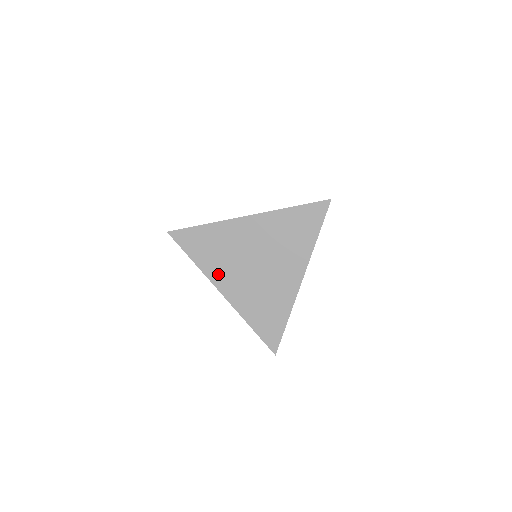
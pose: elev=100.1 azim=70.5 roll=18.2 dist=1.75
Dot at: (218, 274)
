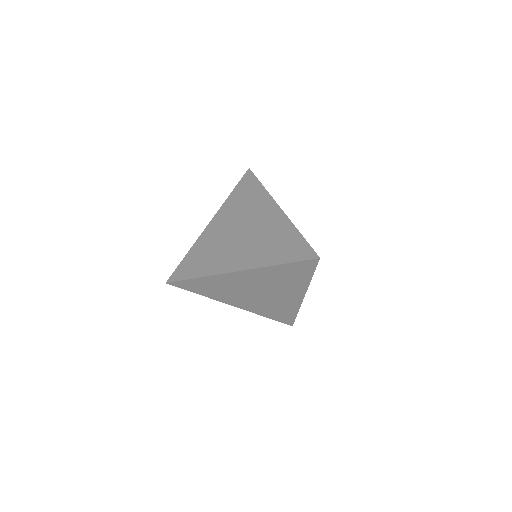
Dot at: (226, 299)
